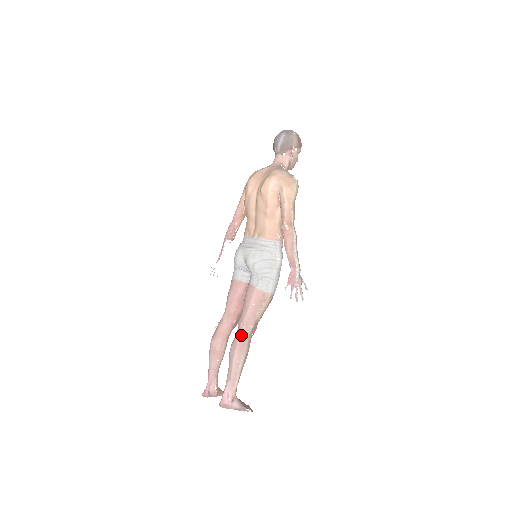
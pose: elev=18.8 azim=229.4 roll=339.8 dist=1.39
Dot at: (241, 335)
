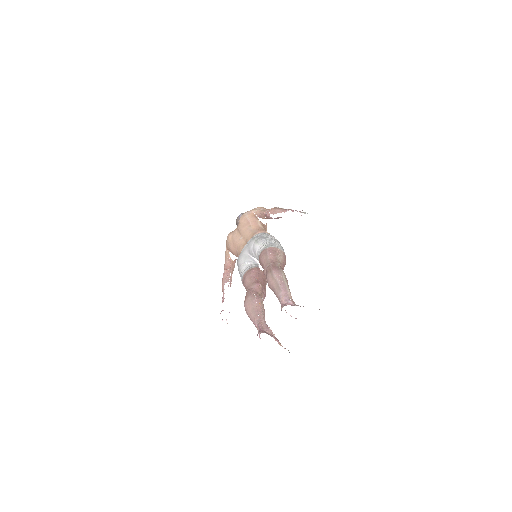
Dot at: (271, 266)
